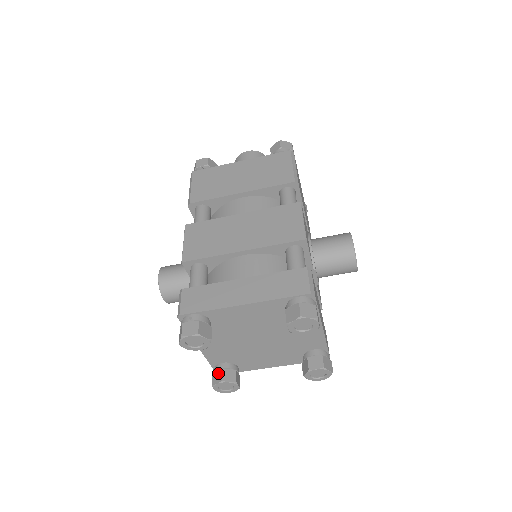
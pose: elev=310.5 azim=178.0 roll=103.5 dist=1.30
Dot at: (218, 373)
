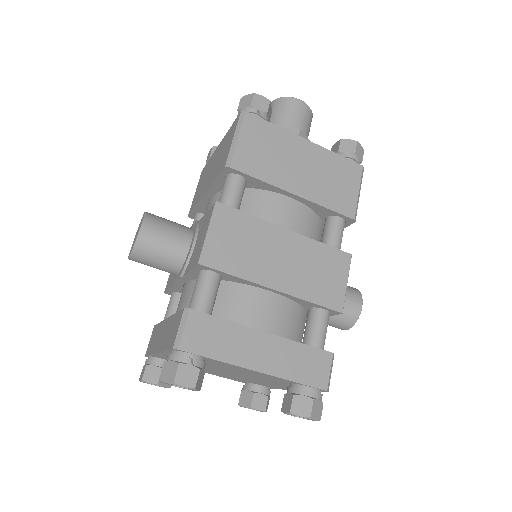
Dot at: (156, 371)
